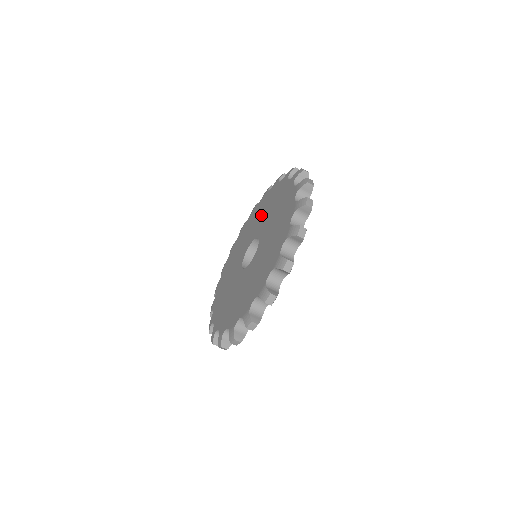
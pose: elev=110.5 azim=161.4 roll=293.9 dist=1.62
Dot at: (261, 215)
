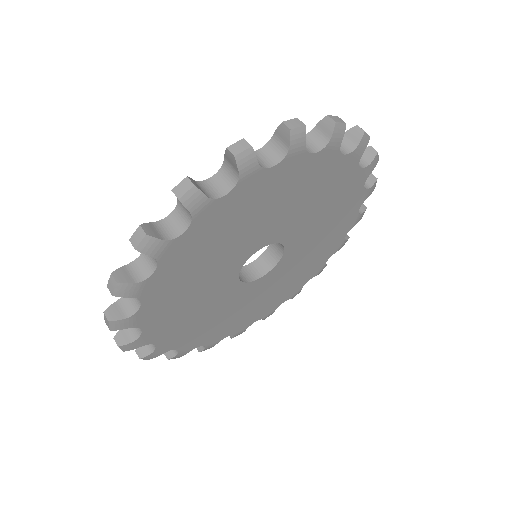
Dot at: occluded
